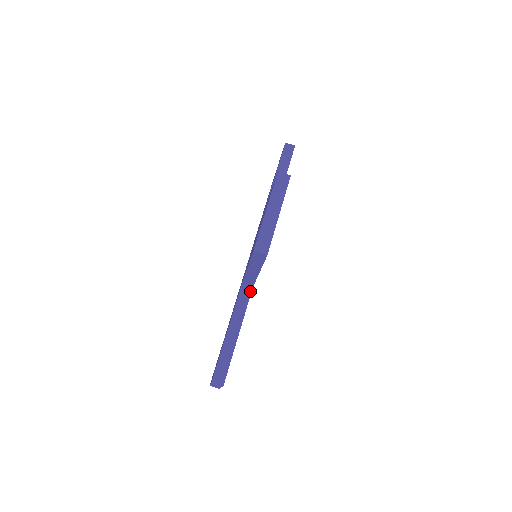
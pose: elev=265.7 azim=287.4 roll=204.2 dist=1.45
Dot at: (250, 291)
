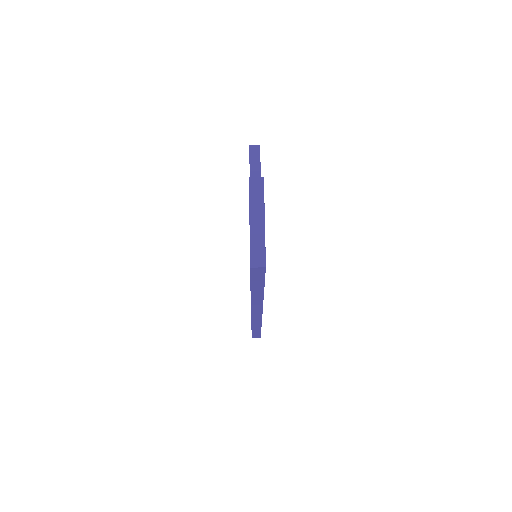
Dot at: occluded
